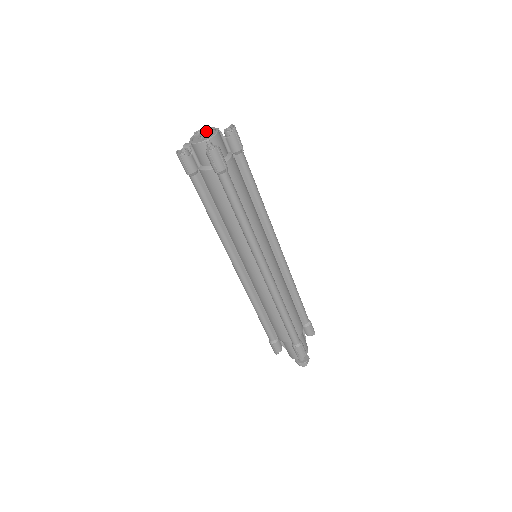
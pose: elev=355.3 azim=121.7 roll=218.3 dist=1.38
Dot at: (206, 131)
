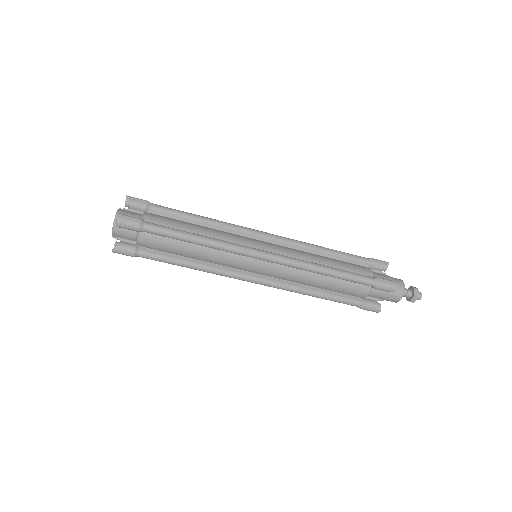
Dot at: (119, 212)
